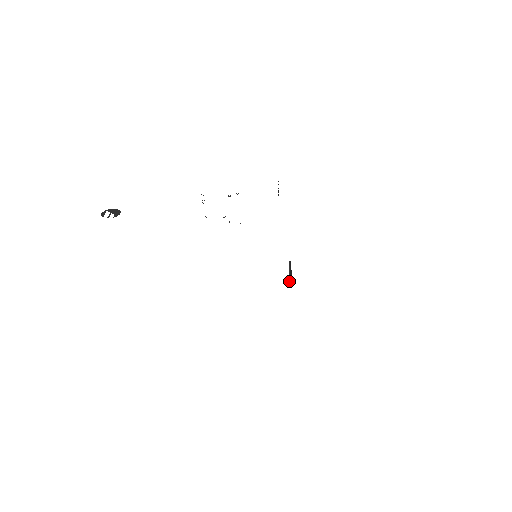
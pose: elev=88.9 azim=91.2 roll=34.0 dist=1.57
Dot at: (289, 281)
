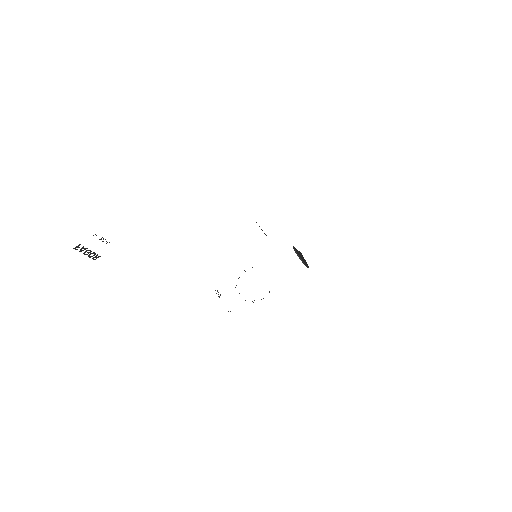
Dot at: occluded
